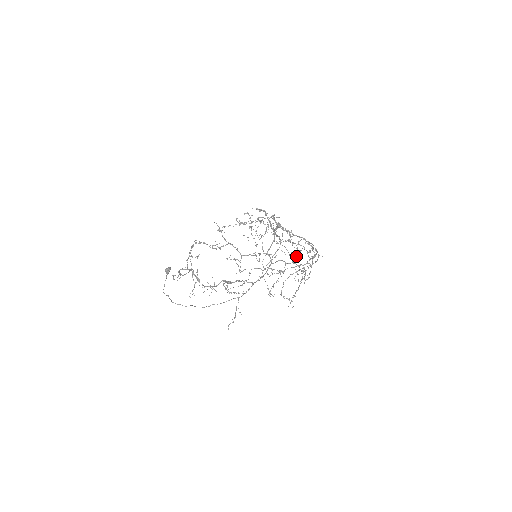
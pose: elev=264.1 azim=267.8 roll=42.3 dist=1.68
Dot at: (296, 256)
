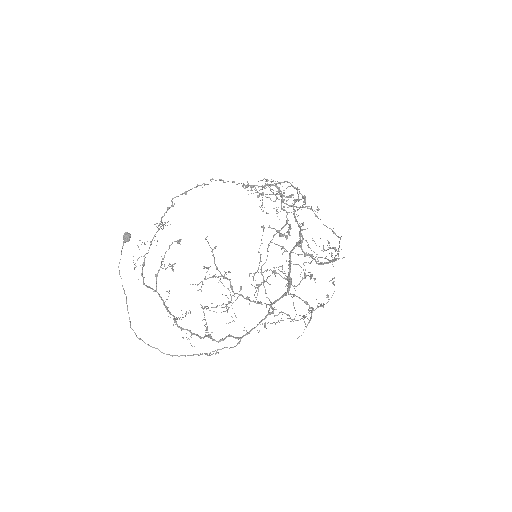
Dot at: occluded
